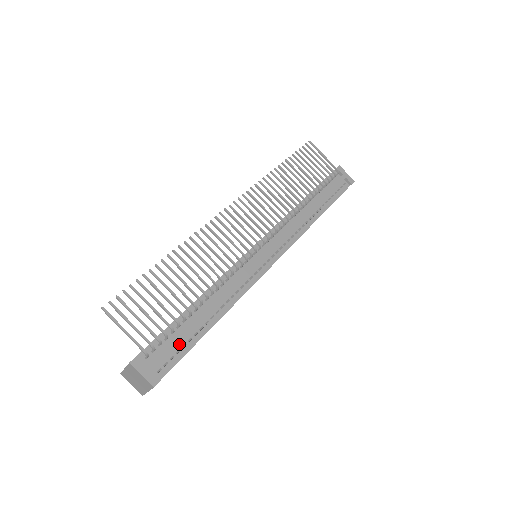
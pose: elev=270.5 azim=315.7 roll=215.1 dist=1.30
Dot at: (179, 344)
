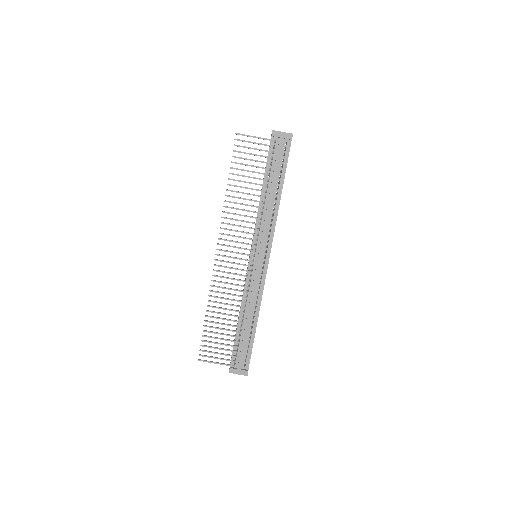
Dot at: (245, 348)
